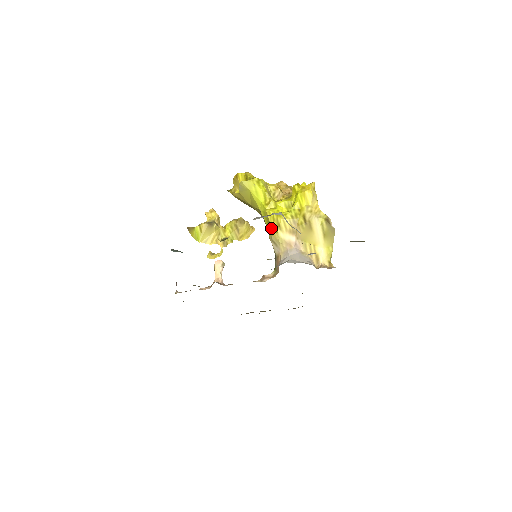
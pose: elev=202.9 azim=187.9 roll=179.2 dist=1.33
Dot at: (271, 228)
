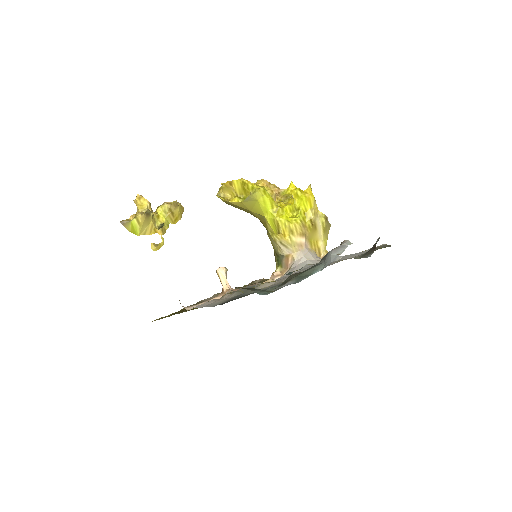
Dot at: (283, 234)
